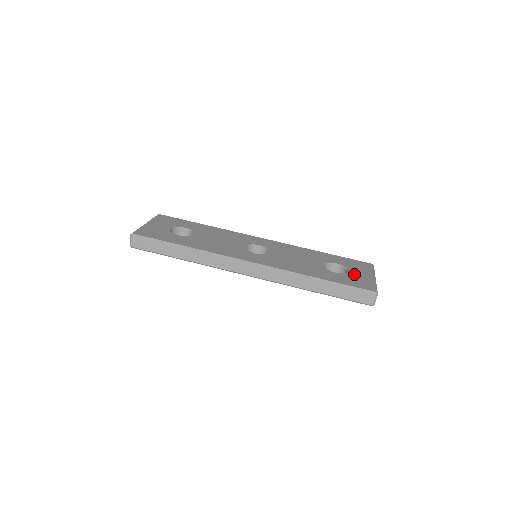
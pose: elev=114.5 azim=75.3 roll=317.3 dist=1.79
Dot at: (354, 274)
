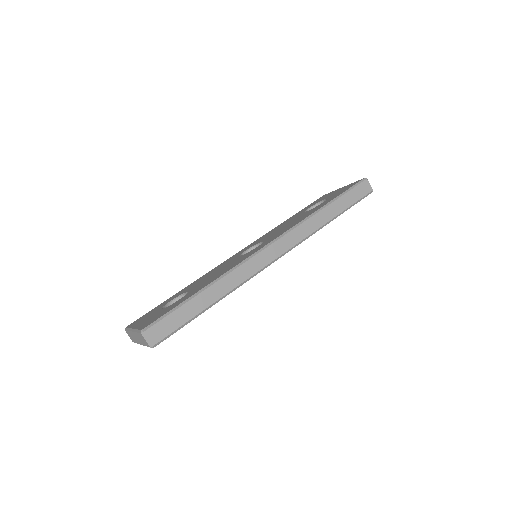
Dot at: (332, 195)
